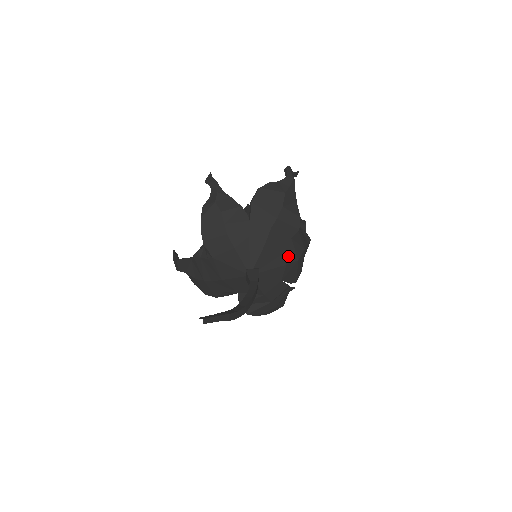
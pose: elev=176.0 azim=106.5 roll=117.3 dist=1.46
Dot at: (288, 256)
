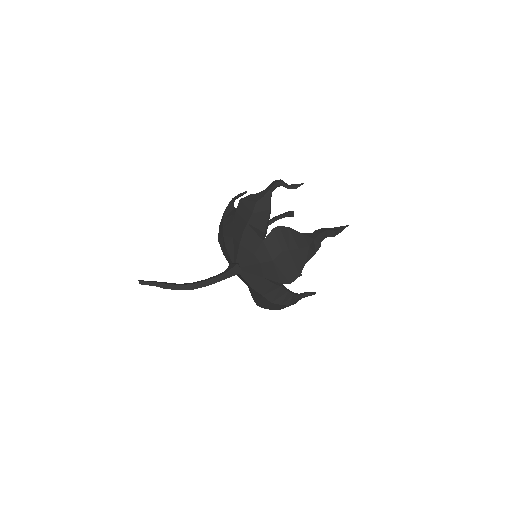
Dot at: (262, 256)
